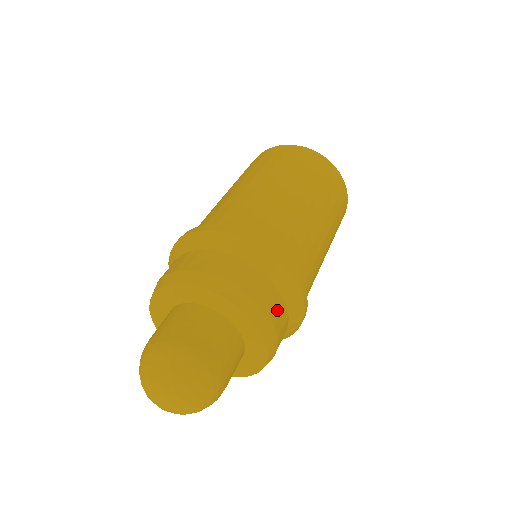
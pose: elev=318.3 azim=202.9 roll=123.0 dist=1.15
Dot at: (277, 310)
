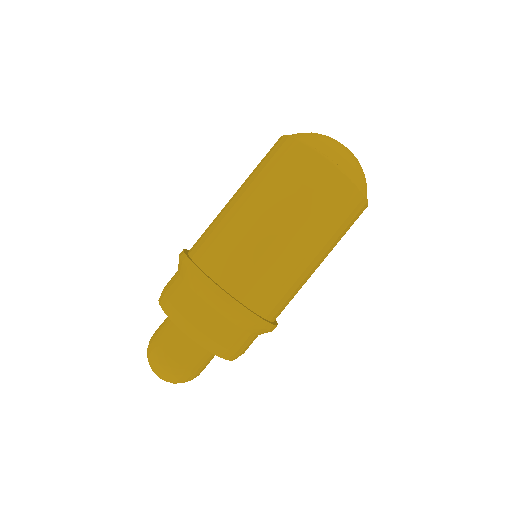
Dot at: occluded
